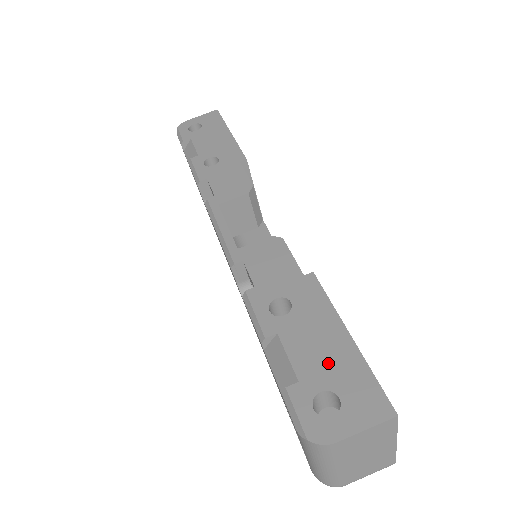
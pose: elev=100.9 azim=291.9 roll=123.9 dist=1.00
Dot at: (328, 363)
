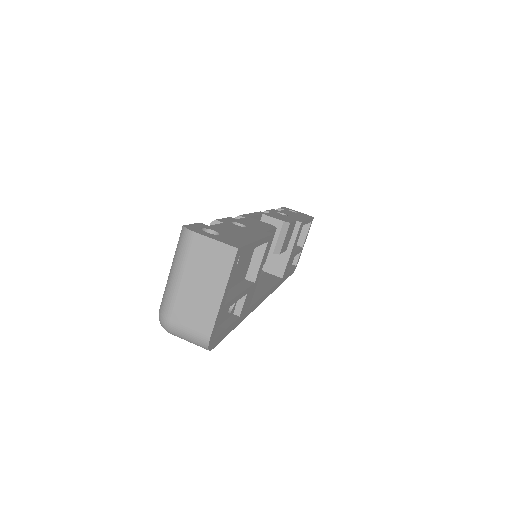
Dot at: (232, 233)
